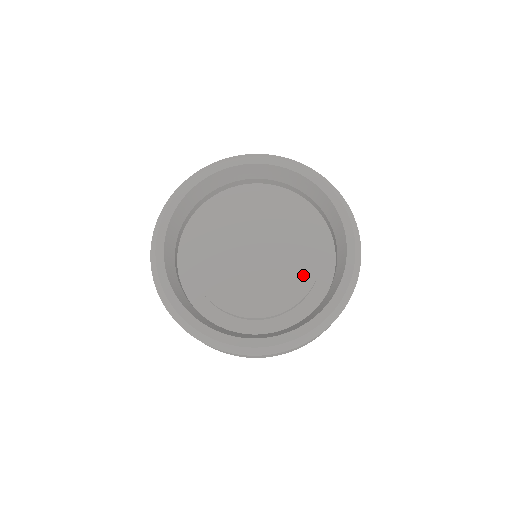
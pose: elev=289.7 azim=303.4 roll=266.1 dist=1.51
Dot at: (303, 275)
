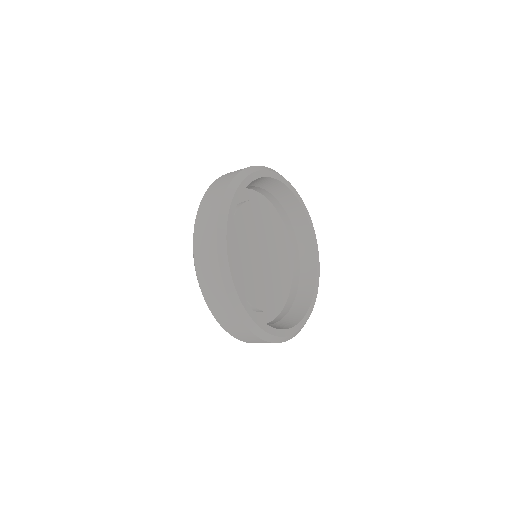
Dot at: (267, 299)
